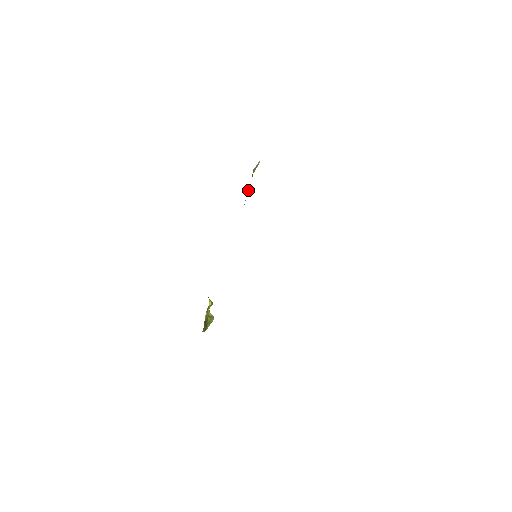
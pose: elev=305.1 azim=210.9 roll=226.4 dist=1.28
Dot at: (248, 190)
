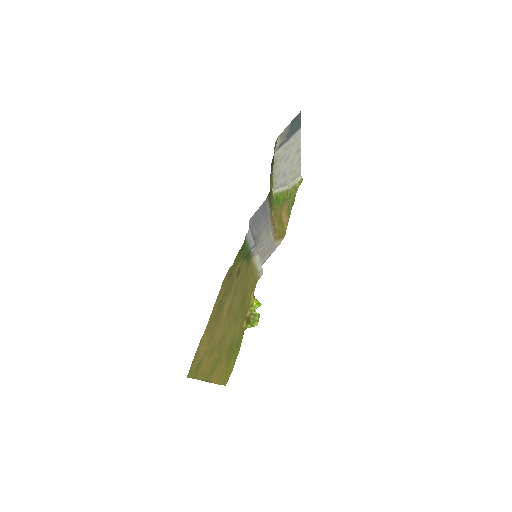
Dot at: (292, 204)
